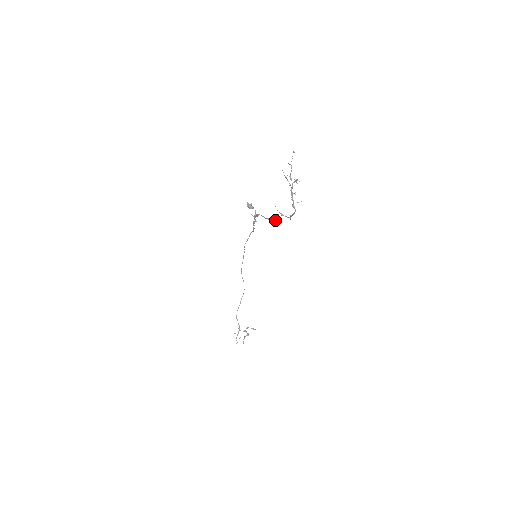
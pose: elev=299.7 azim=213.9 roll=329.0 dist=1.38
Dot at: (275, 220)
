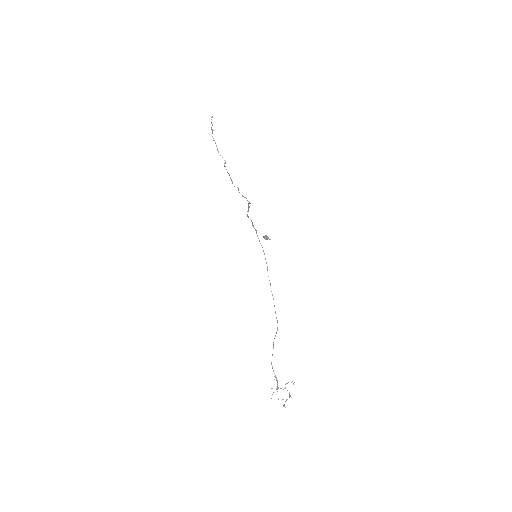
Dot at: occluded
